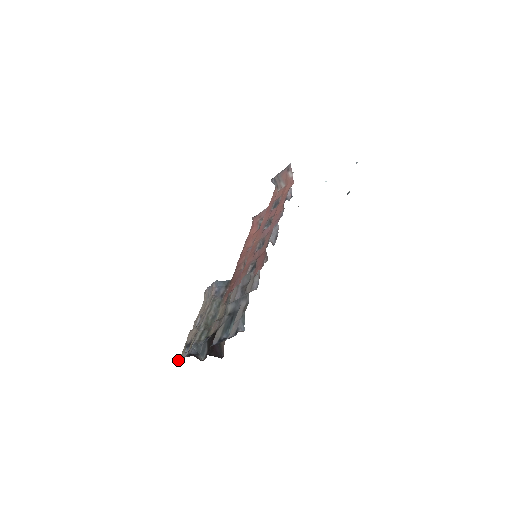
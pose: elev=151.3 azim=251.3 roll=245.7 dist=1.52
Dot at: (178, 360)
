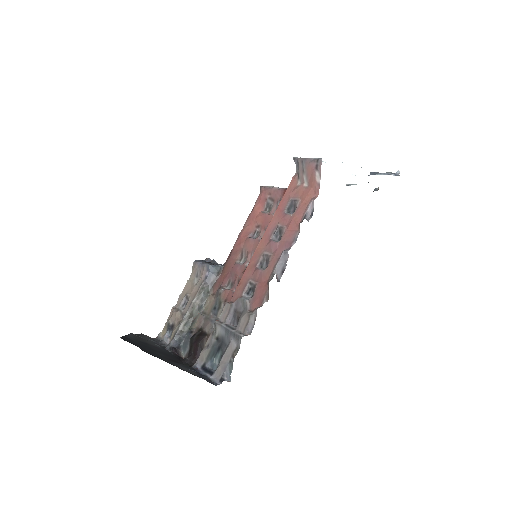
Dot at: (158, 337)
